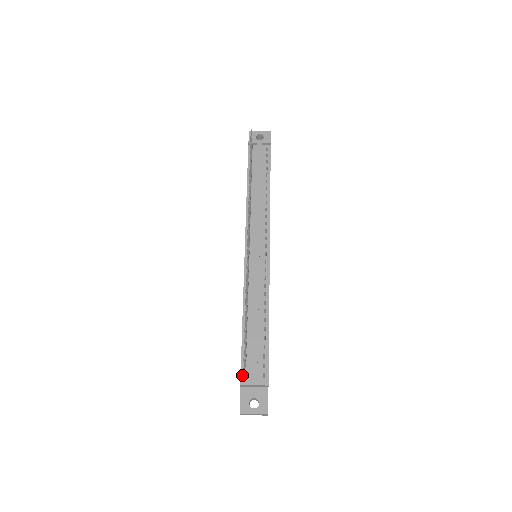
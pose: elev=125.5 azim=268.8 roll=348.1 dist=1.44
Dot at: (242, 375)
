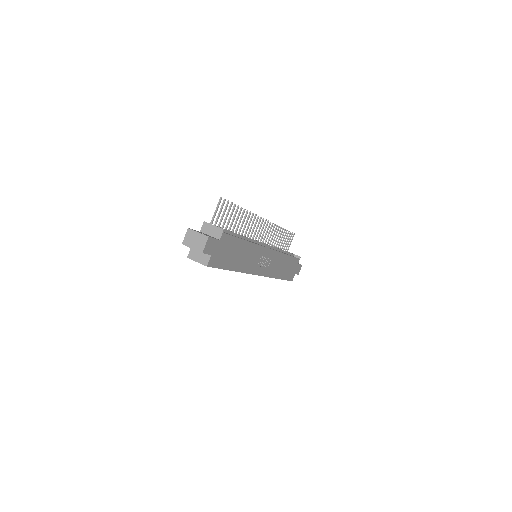
Dot at: occluded
